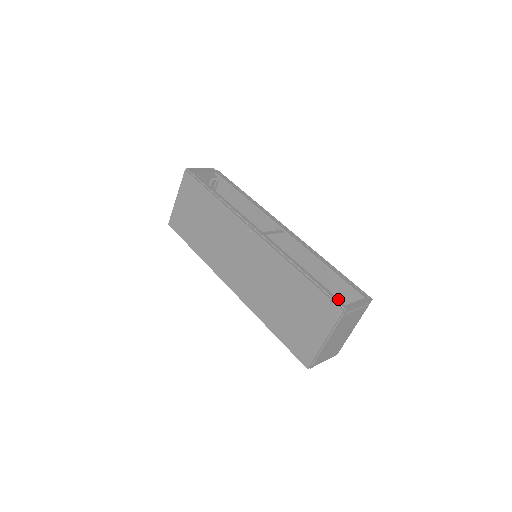
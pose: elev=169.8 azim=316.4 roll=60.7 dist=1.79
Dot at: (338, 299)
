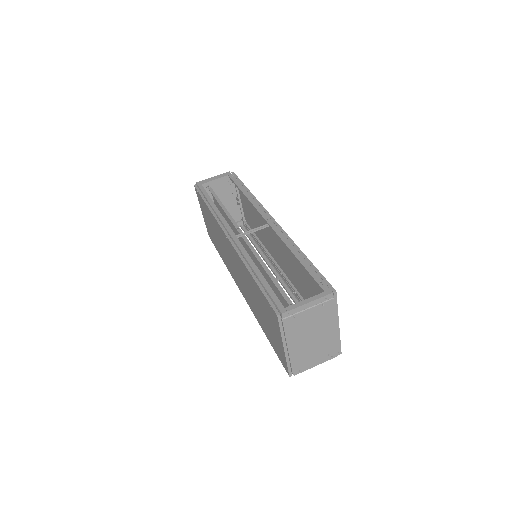
Dot at: occluded
